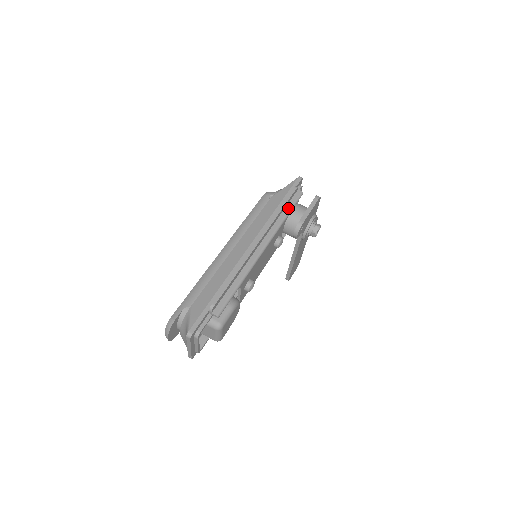
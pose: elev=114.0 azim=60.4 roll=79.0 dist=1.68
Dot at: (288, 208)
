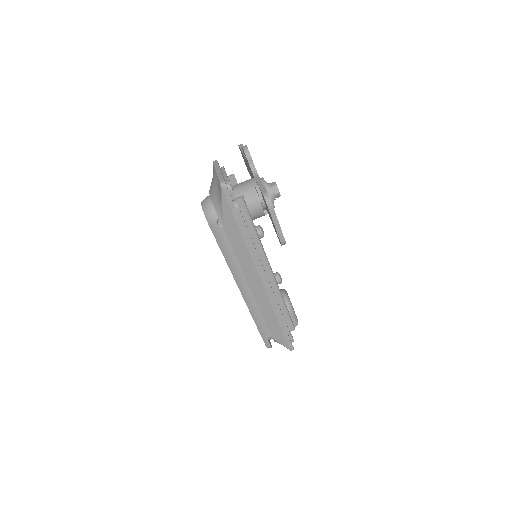
Dot at: (250, 226)
